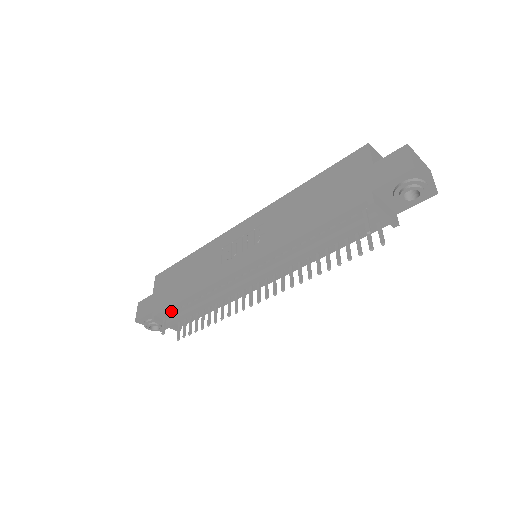
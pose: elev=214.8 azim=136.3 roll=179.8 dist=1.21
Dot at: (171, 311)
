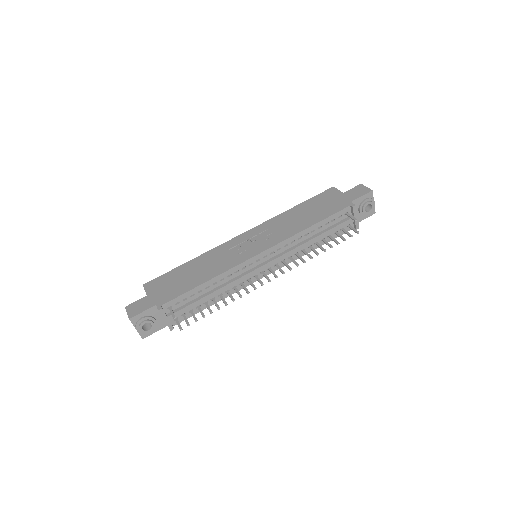
Dot at: (179, 301)
